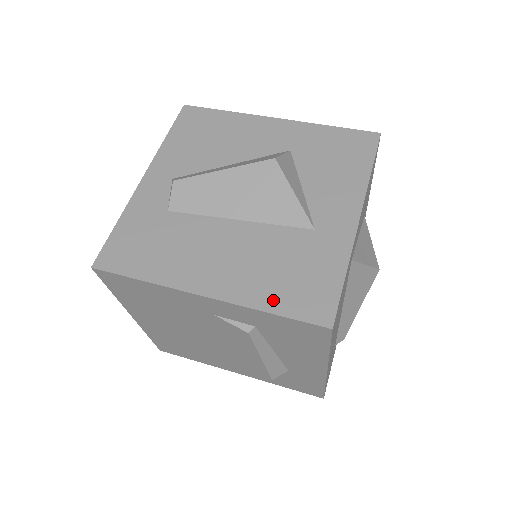
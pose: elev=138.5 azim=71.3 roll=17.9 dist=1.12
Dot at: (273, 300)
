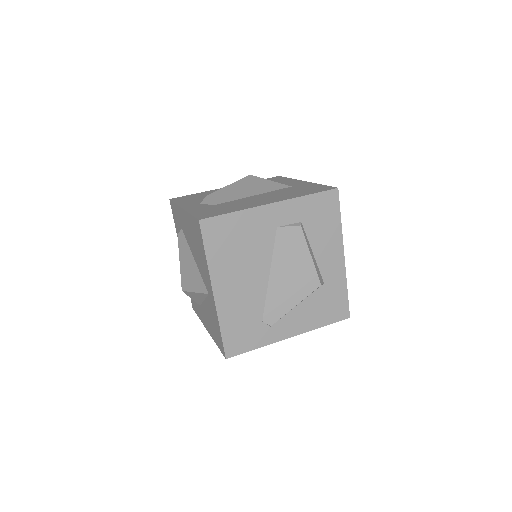
Dot at: (304, 194)
